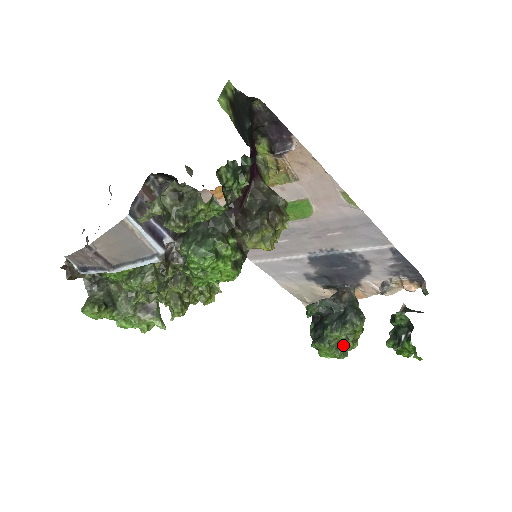
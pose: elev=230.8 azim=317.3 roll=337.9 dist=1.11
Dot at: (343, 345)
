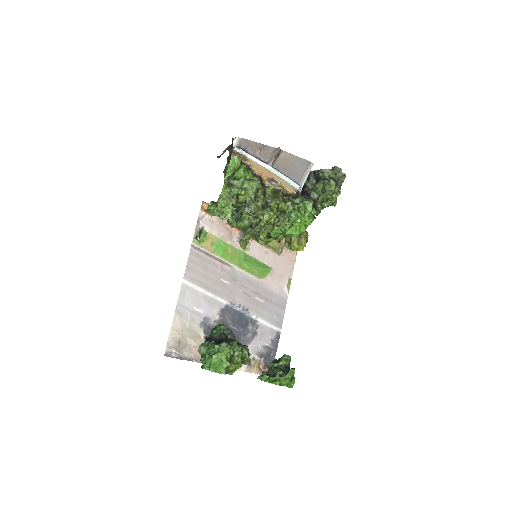
Dot at: (233, 362)
